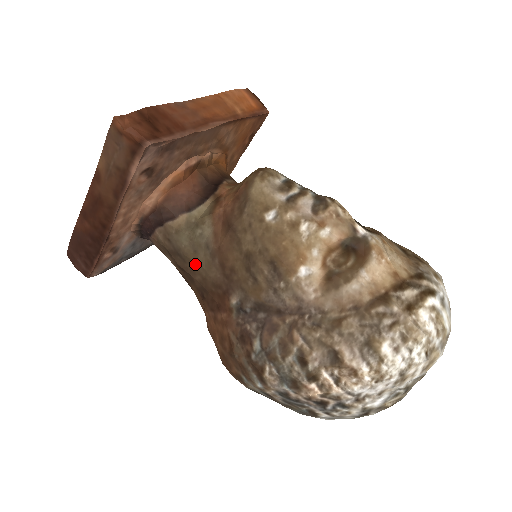
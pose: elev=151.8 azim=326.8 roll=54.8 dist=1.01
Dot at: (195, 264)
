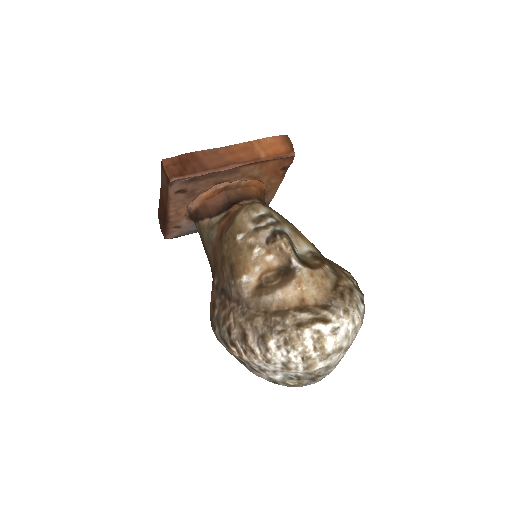
Dot at: (207, 251)
